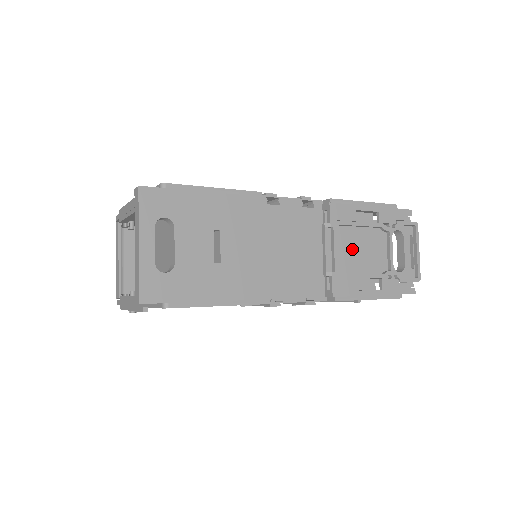
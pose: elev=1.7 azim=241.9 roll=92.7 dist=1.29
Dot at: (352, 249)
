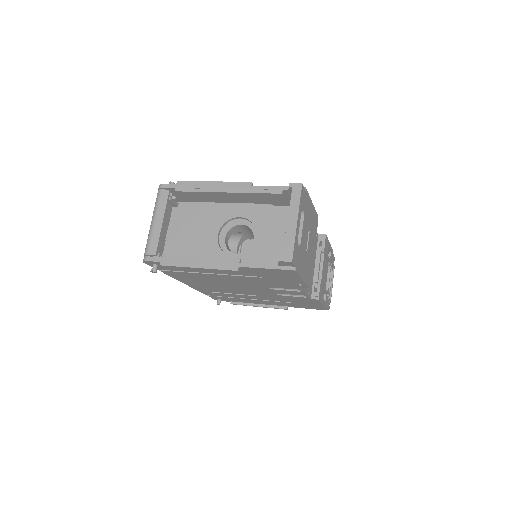
Dot at: (323, 270)
